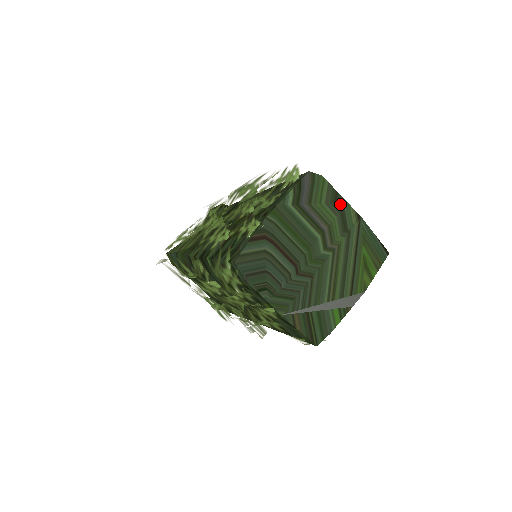
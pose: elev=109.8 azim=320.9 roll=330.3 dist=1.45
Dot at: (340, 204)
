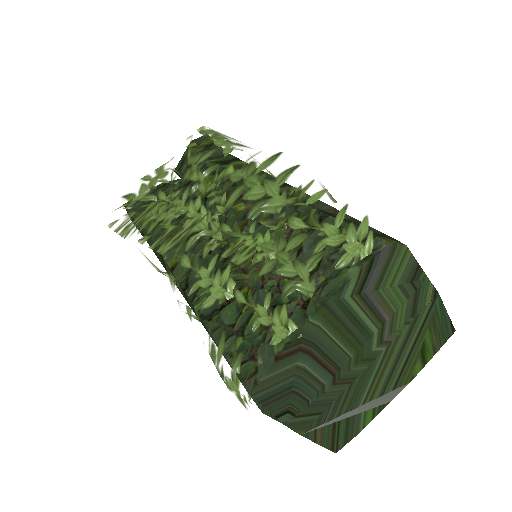
Dot at: (417, 282)
